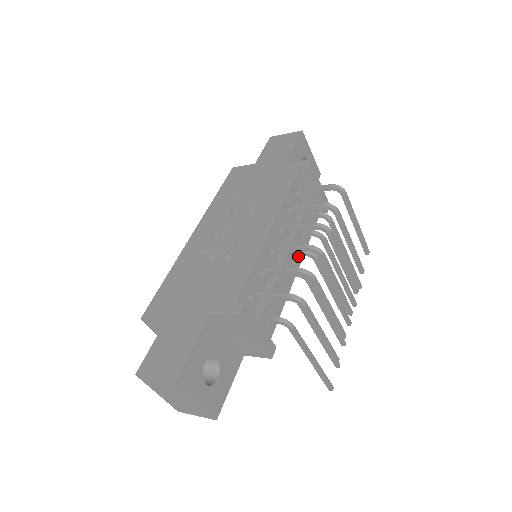
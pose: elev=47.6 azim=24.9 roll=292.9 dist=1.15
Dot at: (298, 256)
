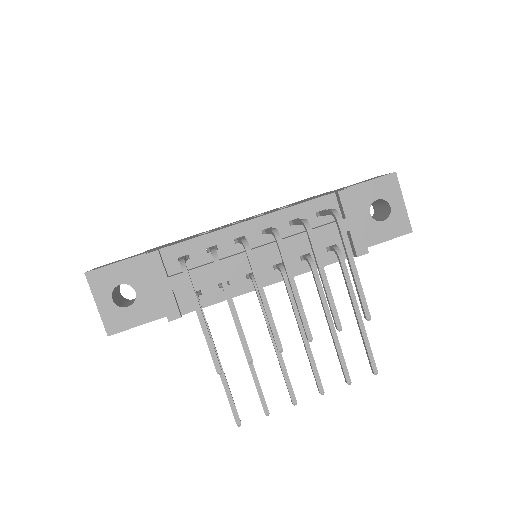
Dot at: occluded
